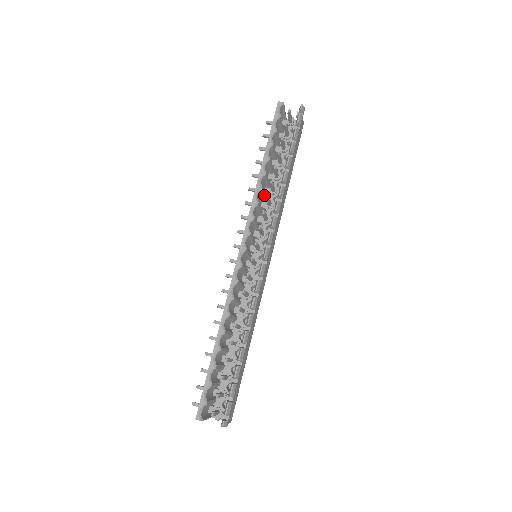
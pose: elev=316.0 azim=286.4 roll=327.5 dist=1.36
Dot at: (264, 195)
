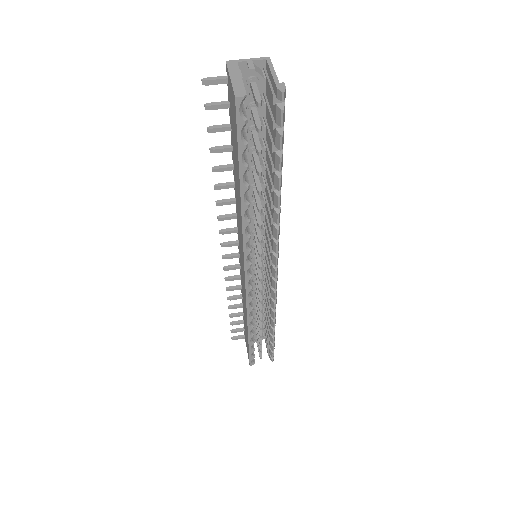
Dot at: occluded
